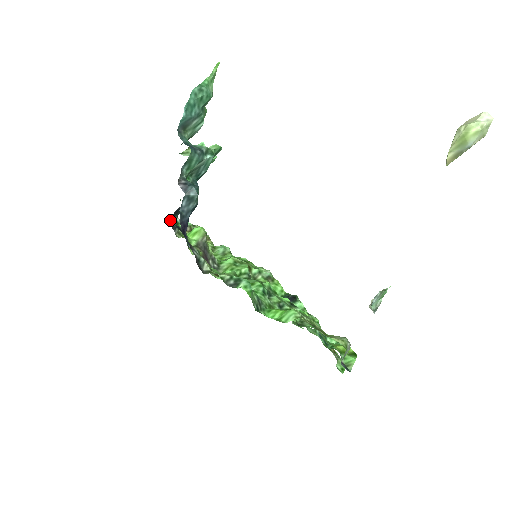
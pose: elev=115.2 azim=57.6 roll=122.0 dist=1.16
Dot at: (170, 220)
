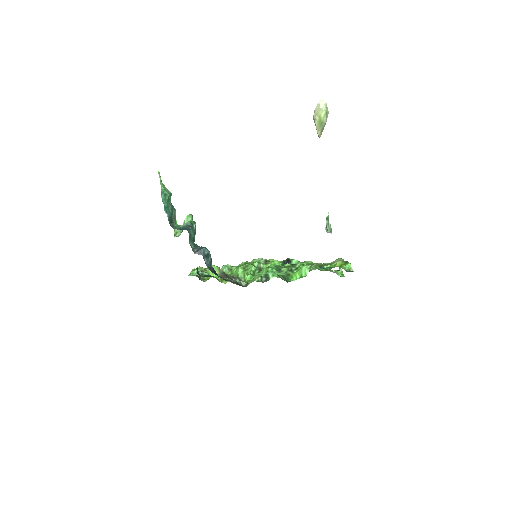
Dot at: occluded
